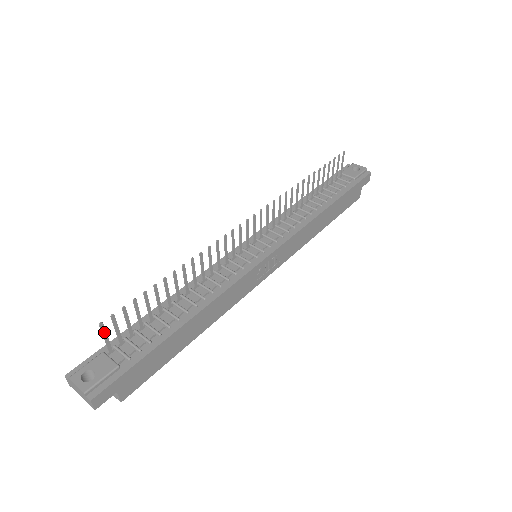
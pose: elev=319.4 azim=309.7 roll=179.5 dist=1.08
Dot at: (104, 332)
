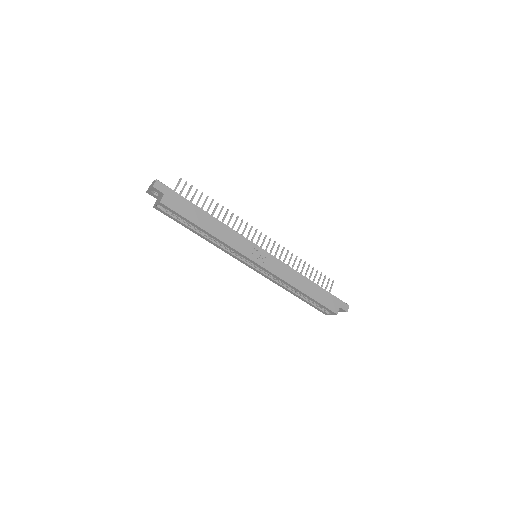
Dot at: (179, 183)
